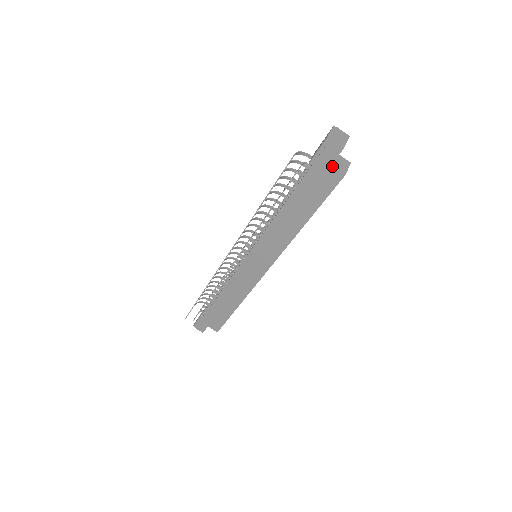
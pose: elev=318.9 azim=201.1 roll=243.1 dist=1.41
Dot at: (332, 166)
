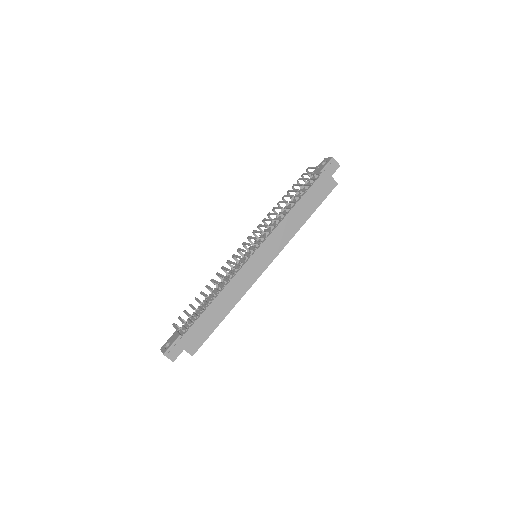
Dot at: (332, 177)
